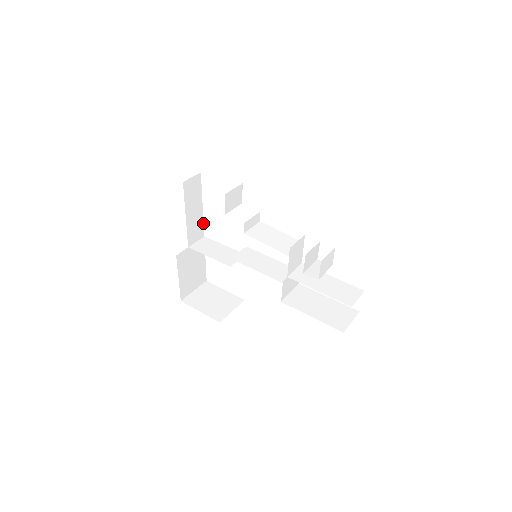
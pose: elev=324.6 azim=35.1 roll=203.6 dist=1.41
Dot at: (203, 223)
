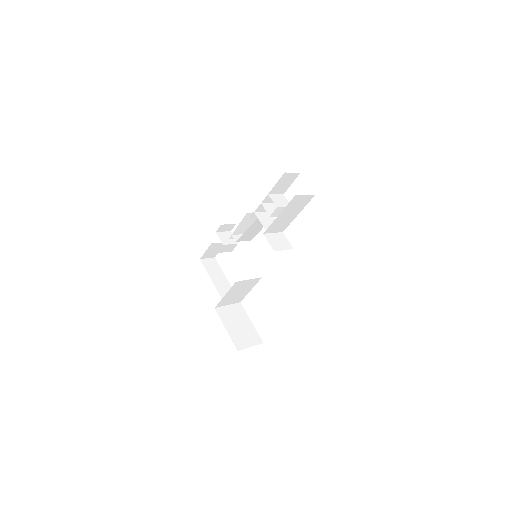
Dot at: occluded
